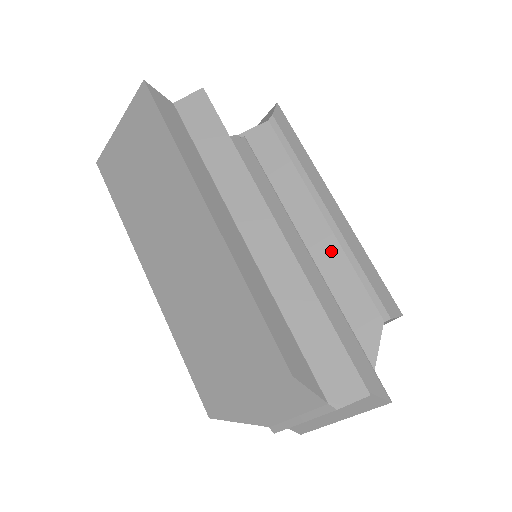
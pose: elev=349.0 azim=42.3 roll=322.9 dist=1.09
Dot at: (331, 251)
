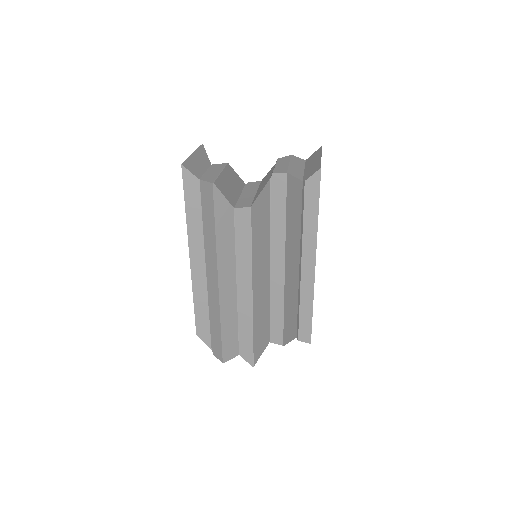
Dot at: (294, 287)
